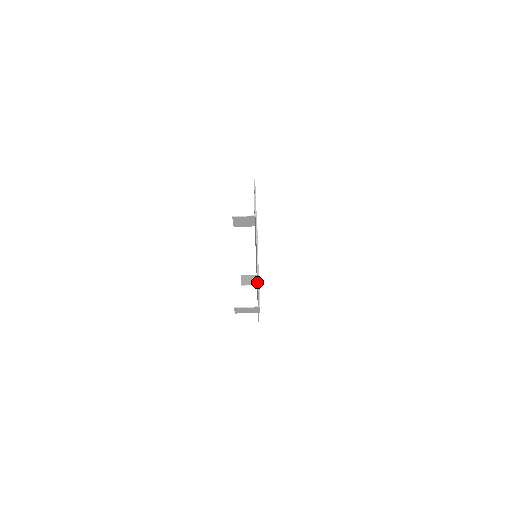
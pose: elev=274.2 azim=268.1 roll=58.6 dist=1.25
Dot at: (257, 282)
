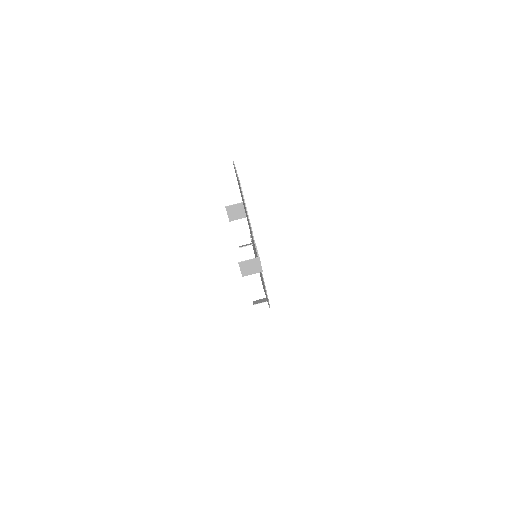
Dot at: occluded
